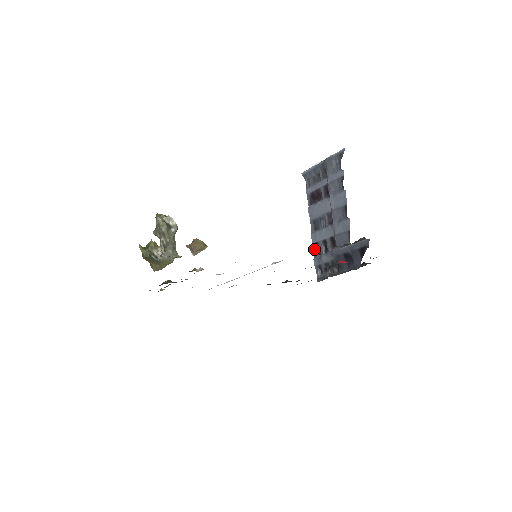
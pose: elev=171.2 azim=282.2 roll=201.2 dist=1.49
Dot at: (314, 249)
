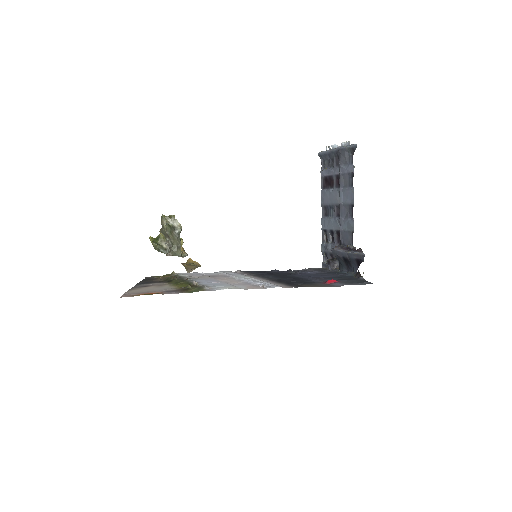
Dot at: (323, 235)
